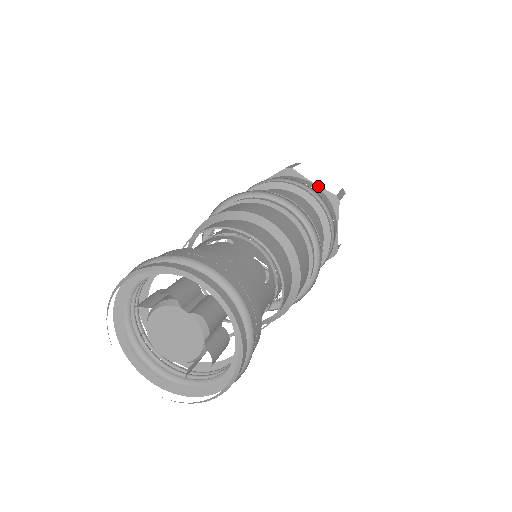
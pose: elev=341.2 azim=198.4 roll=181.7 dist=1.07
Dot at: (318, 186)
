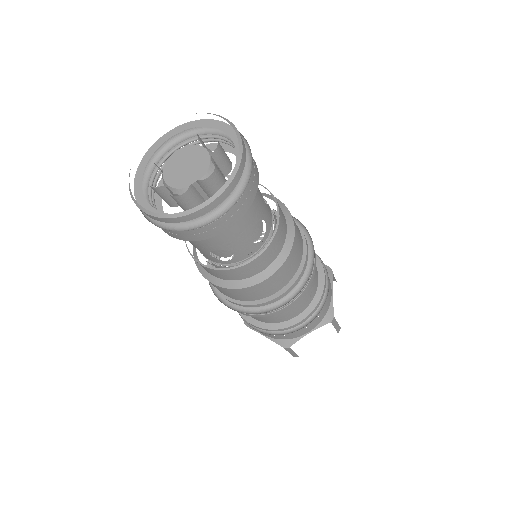
Dot at: occluded
